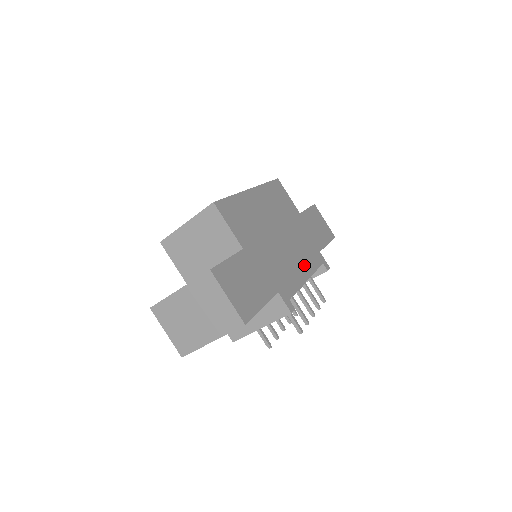
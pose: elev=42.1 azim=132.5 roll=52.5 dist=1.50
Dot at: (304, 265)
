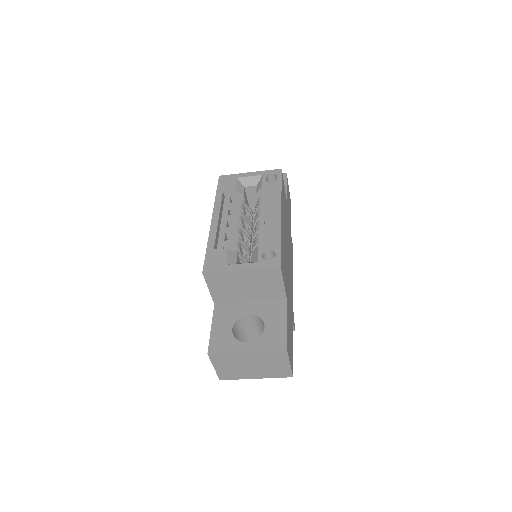
Dot at: occluded
